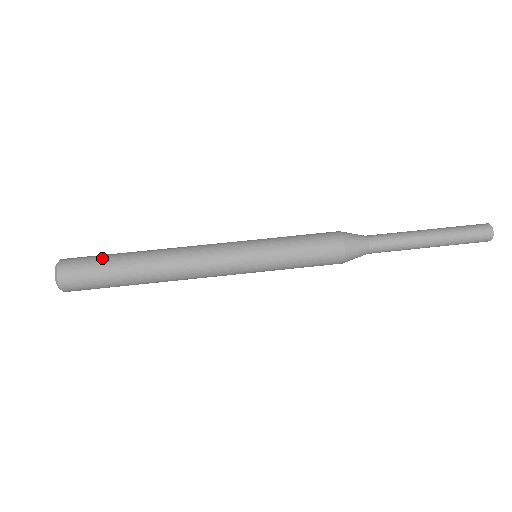
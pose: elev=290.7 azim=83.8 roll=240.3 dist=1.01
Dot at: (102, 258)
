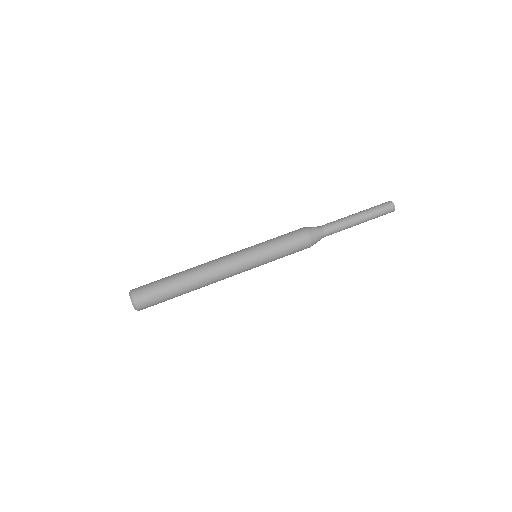
Dot at: (159, 282)
